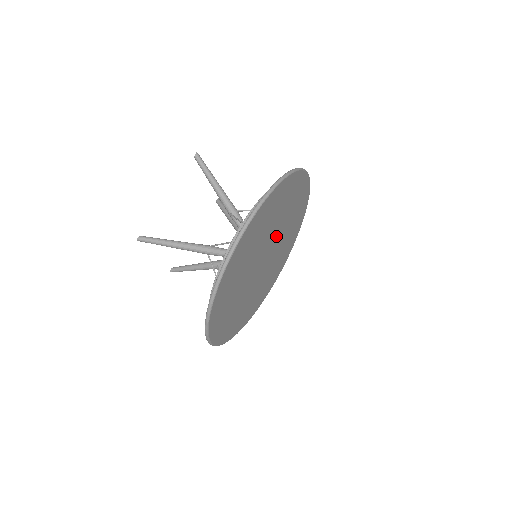
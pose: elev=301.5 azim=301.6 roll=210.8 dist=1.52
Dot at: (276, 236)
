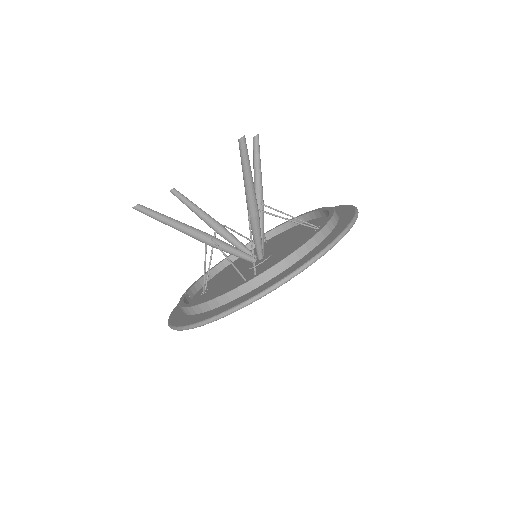
Dot at: occluded
